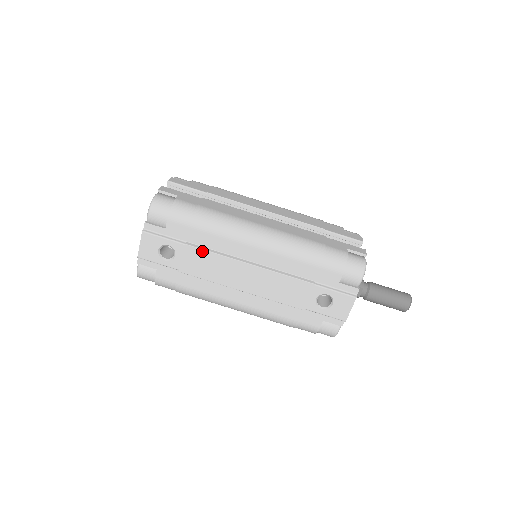
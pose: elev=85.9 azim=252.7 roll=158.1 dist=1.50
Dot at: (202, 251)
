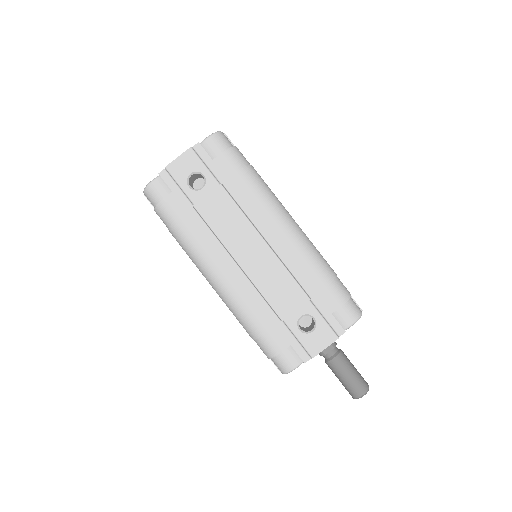
Dot at: (231, 200)
